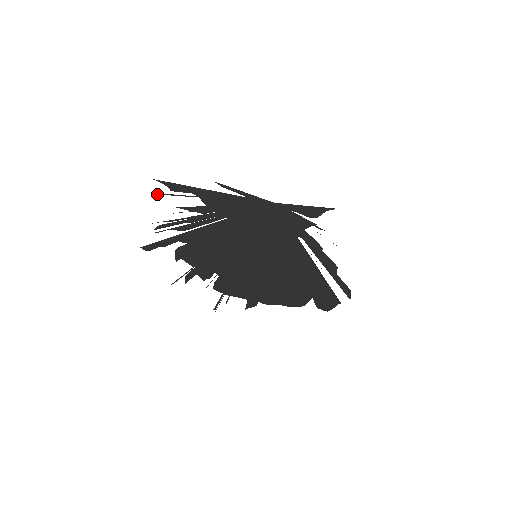
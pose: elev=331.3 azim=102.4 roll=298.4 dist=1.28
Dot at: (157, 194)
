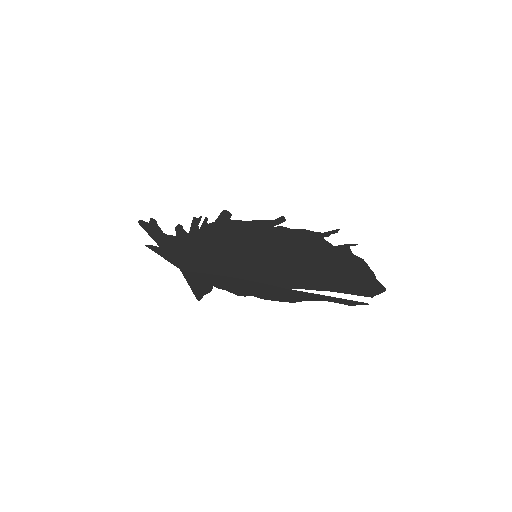
Dot at: (157, 224)
